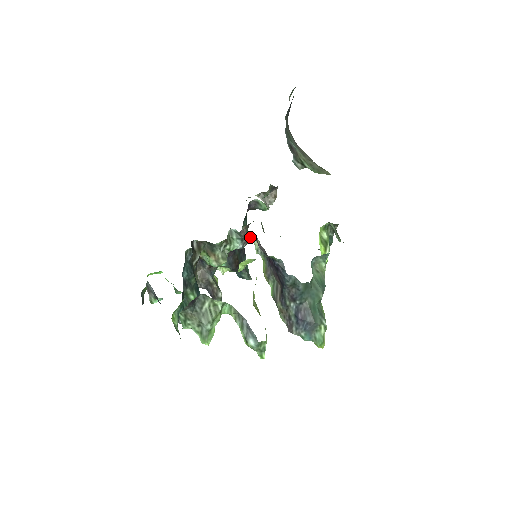
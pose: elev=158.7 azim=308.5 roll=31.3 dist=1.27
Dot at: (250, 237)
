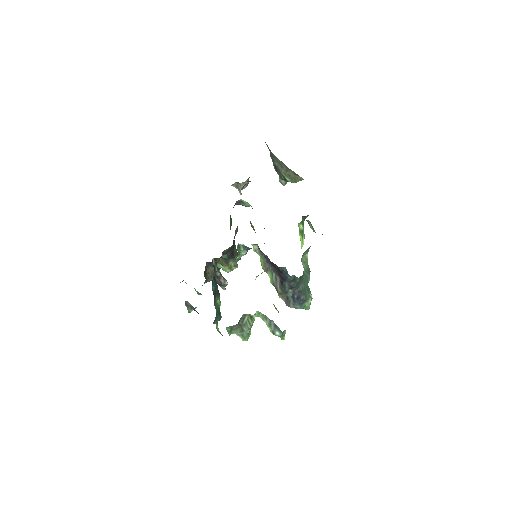
Dot at: occluded
